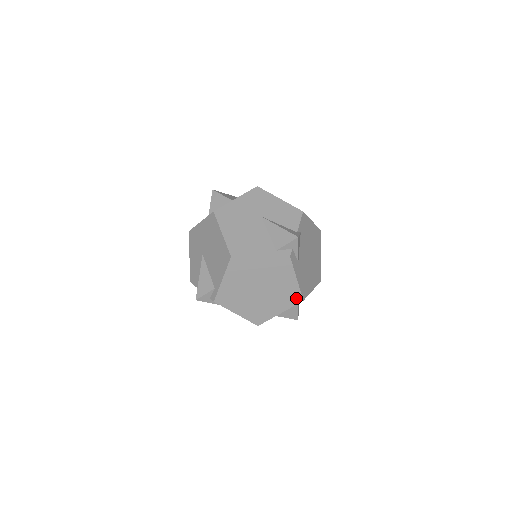
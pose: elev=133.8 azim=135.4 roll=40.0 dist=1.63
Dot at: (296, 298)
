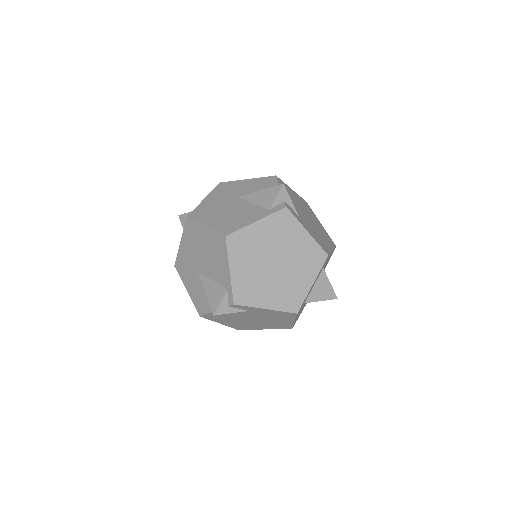
Dot at: (319, 256)
